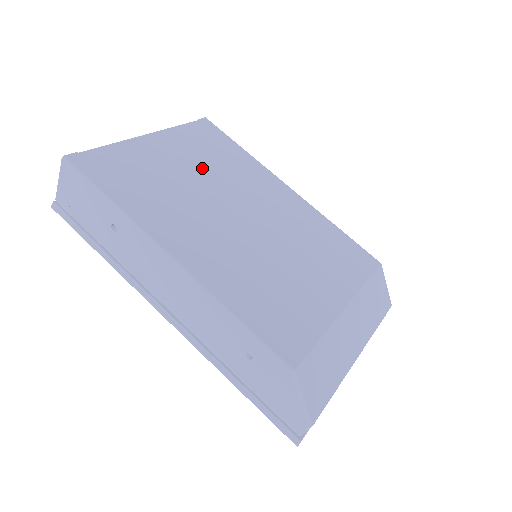
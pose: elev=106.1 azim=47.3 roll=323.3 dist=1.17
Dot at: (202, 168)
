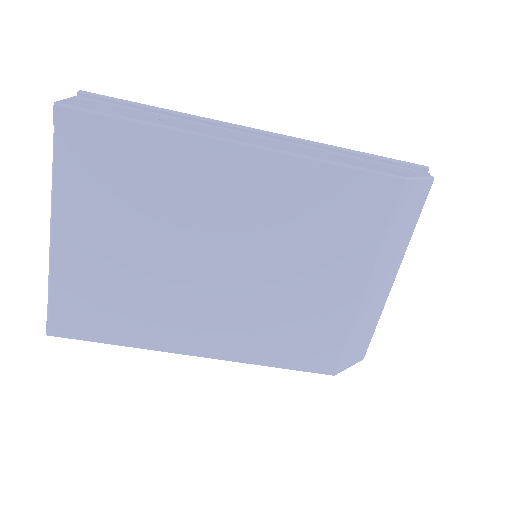
Dot at: (136, 227)
